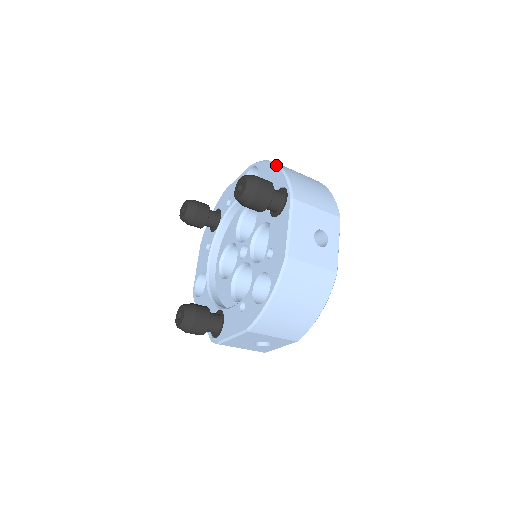
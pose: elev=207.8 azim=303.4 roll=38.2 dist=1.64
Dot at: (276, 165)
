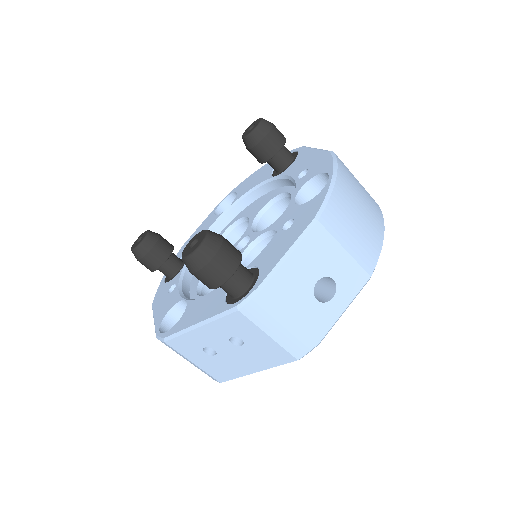
Dot at: (262, 166)
